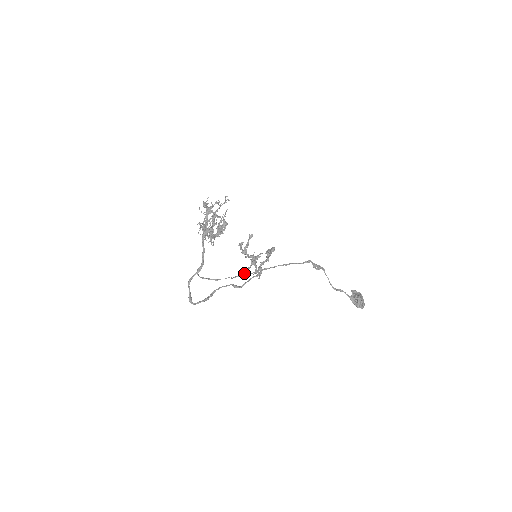
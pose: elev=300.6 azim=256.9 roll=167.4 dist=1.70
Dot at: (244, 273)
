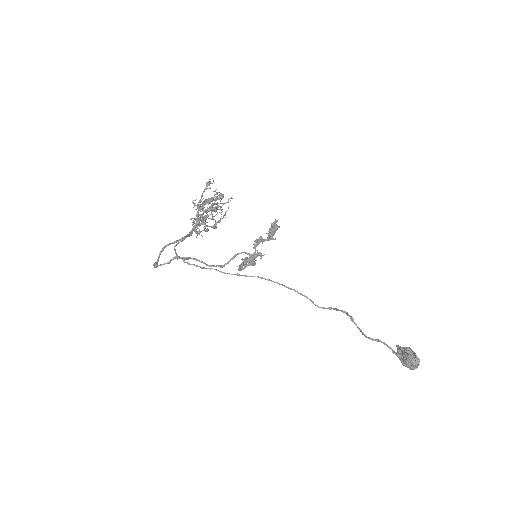
Dot at: (237, 273)
